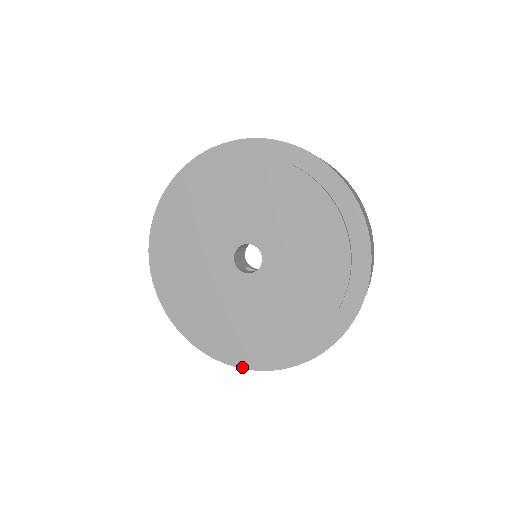
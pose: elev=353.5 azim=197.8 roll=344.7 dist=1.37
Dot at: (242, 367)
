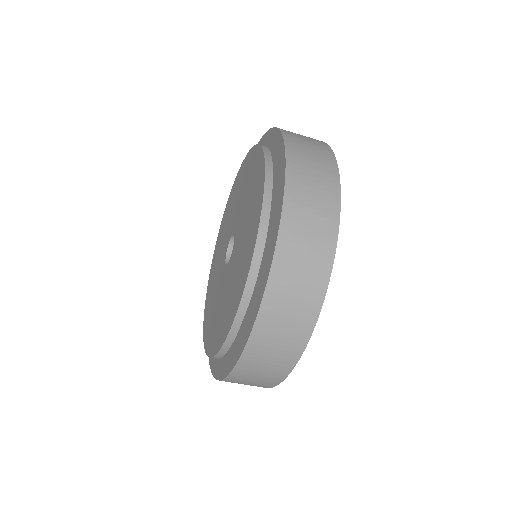
Dot at: (226, 375)
